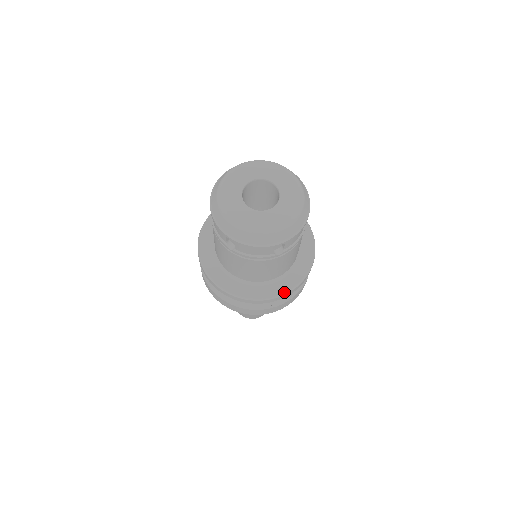
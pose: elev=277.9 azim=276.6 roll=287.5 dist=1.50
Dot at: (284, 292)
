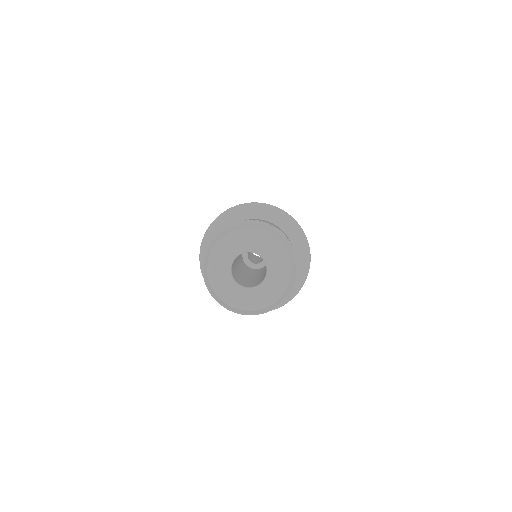
Dot at: (275, 308)
